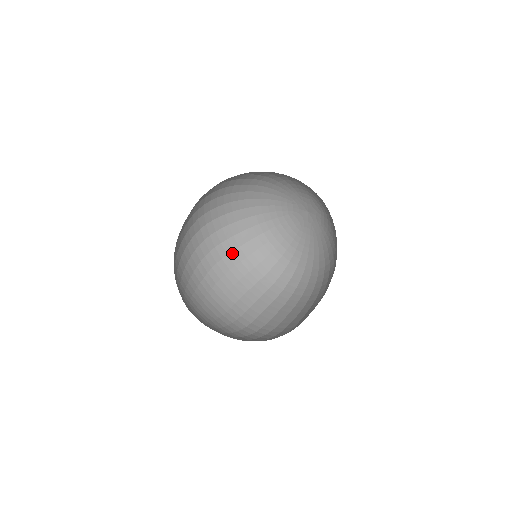
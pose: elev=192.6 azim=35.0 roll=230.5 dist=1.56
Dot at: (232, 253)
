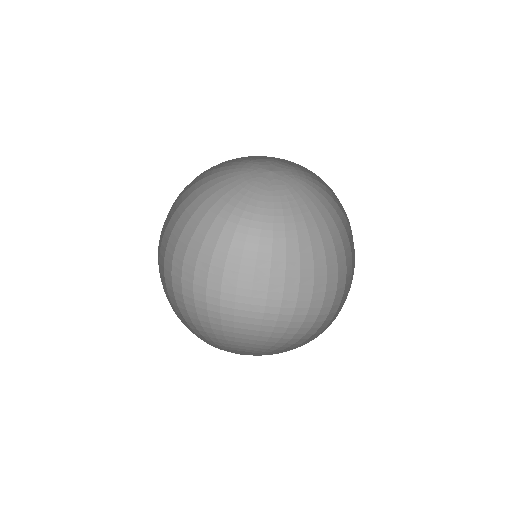
Dot at: (175, 228)
